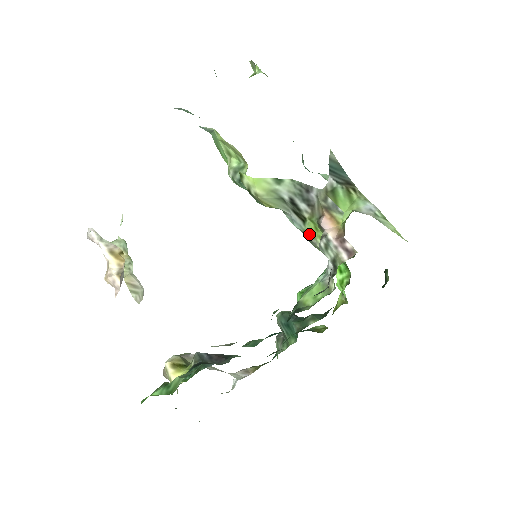
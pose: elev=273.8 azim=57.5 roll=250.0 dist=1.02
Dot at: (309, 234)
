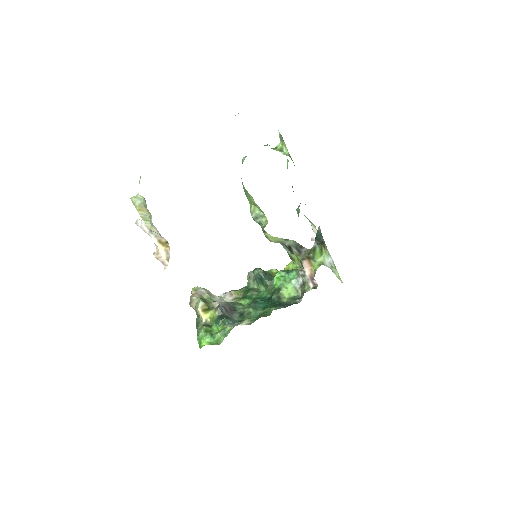
Dot at: (292, 258)
